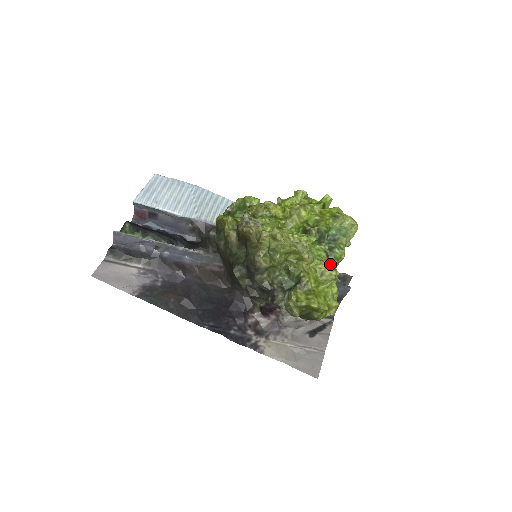
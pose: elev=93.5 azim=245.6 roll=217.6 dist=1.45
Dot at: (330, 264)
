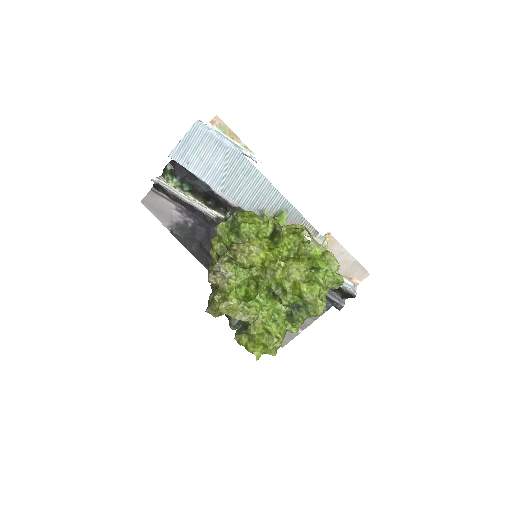
Dot at: (288, 321)
